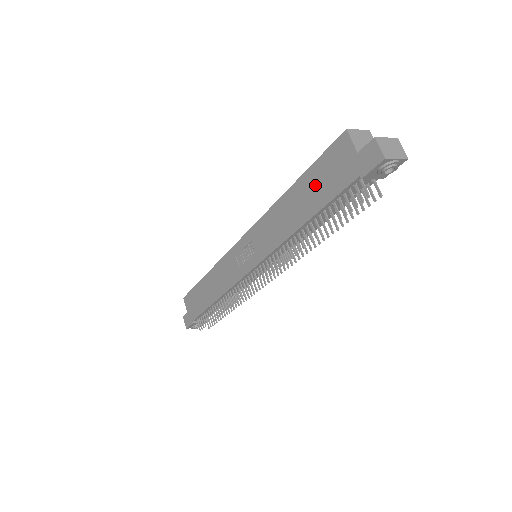
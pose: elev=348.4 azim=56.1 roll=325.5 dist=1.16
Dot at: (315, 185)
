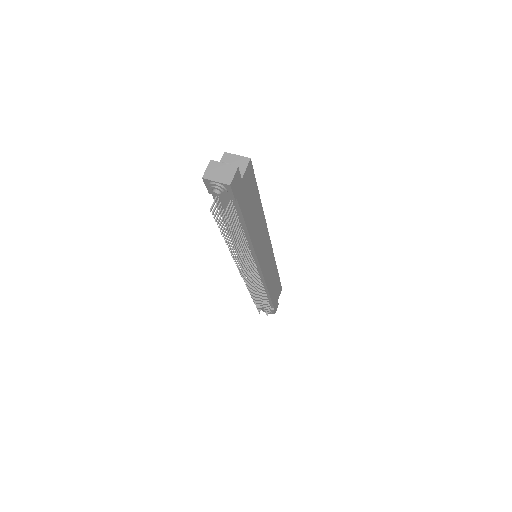
Dot at: occluded
